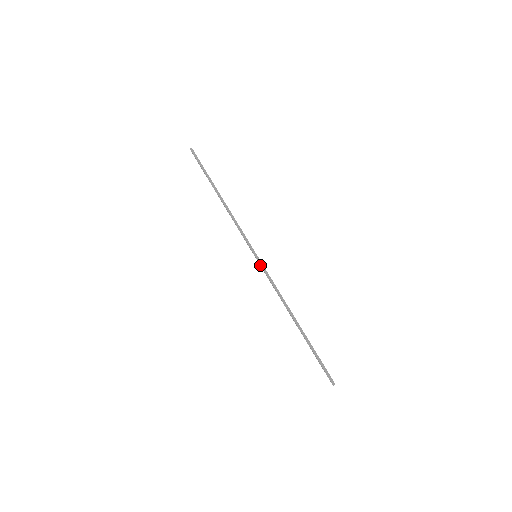
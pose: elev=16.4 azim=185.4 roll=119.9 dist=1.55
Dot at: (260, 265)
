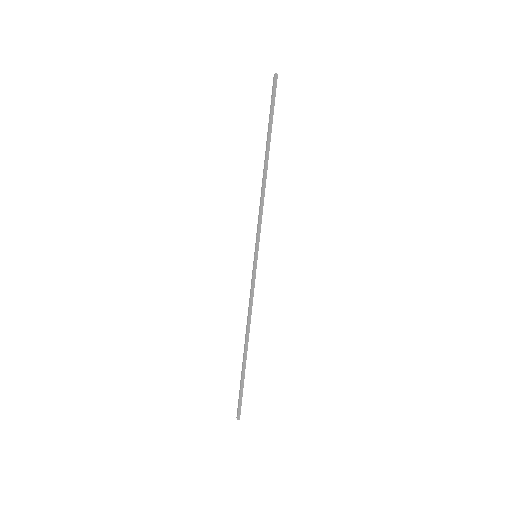
Dot at: (253, 269)
